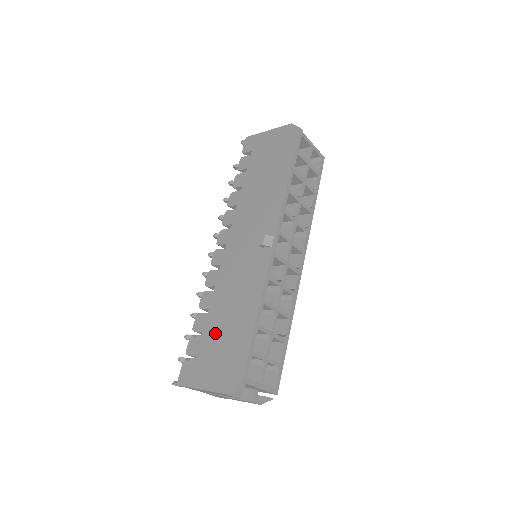
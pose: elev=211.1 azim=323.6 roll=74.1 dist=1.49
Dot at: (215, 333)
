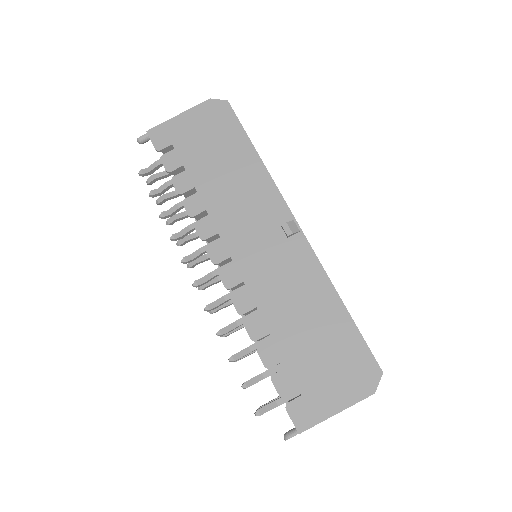
Dot at: (304, 351)
